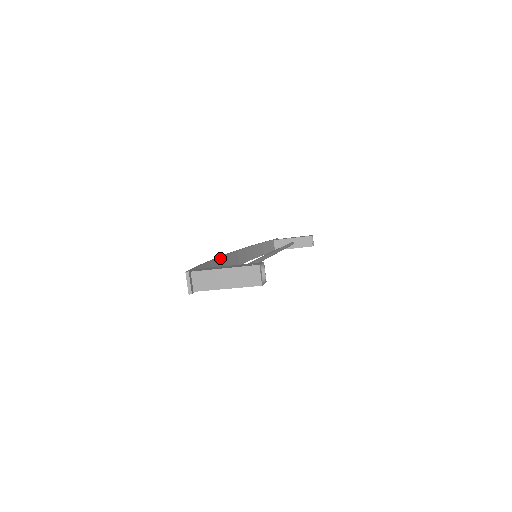
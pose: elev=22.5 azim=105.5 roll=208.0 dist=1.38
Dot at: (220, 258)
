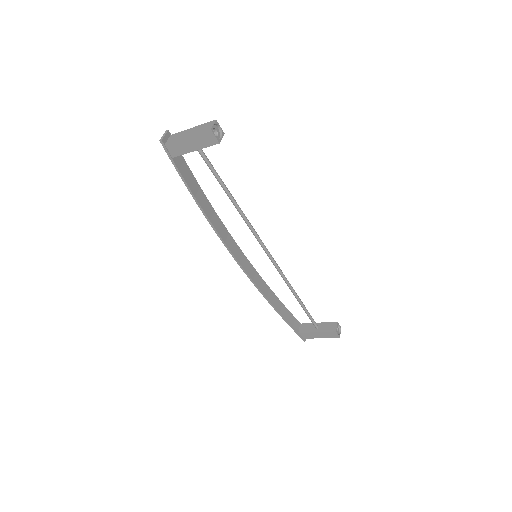
Dot at: (215, 213)
